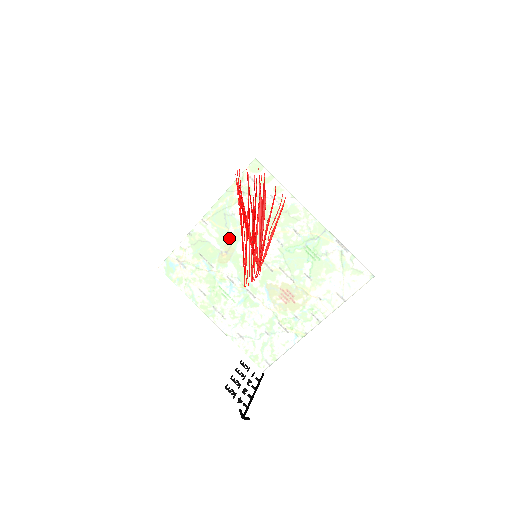
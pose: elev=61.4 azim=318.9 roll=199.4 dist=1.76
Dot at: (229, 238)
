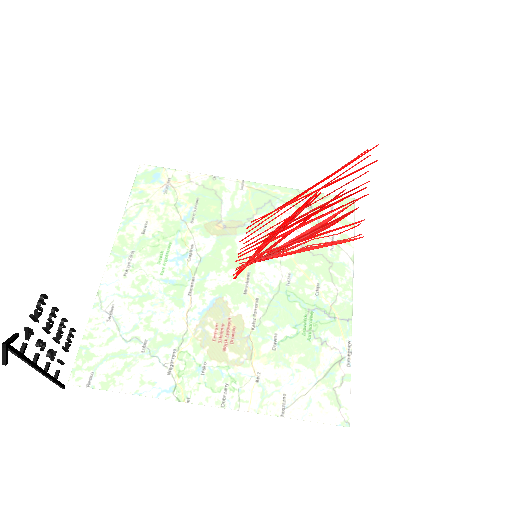
Dot at: (246, 220)
